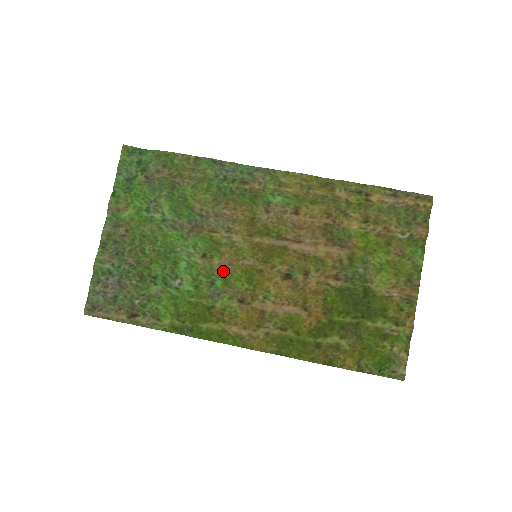
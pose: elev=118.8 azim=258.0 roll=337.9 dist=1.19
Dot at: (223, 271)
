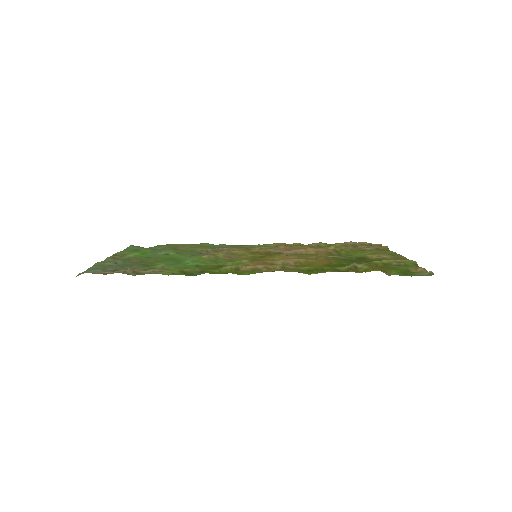
Dot at: (228, 259)
